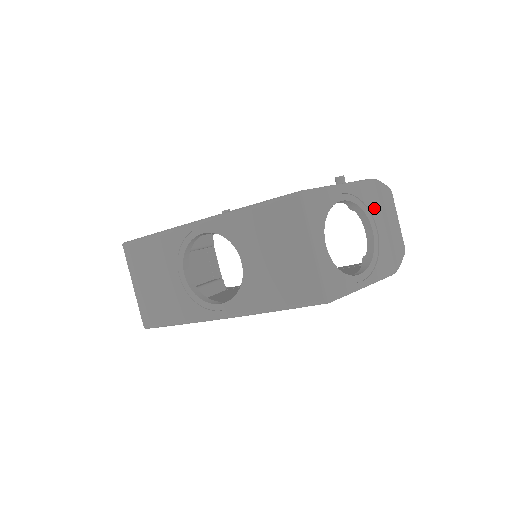
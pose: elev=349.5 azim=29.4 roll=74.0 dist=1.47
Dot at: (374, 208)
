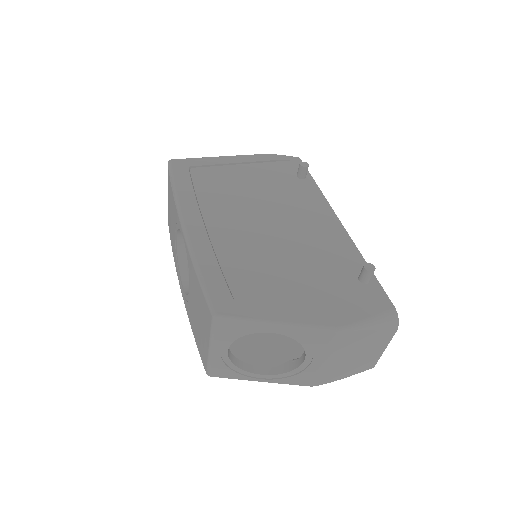
Dot at: (320, 348)
